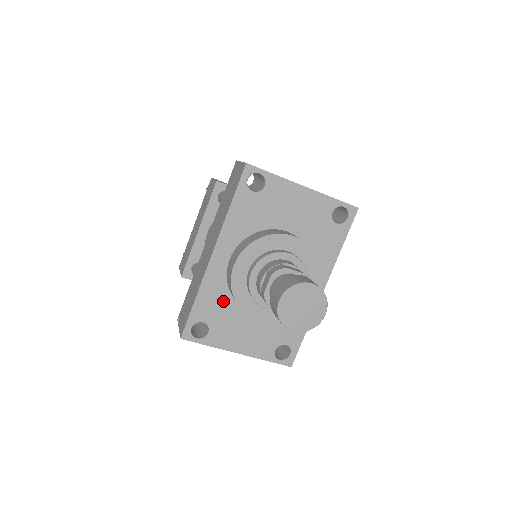
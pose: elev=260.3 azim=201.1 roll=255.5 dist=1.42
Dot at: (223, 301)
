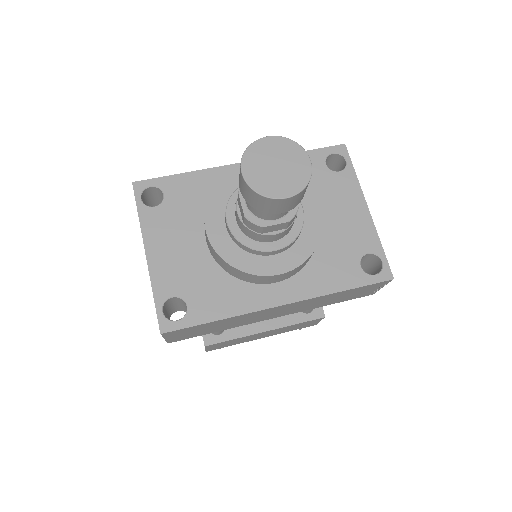
Dot at: (200, 200)
